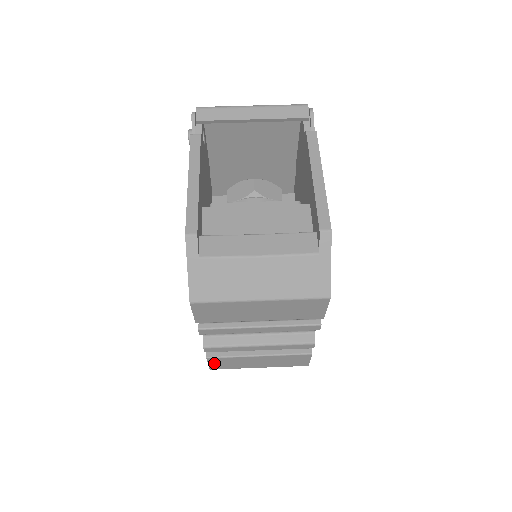
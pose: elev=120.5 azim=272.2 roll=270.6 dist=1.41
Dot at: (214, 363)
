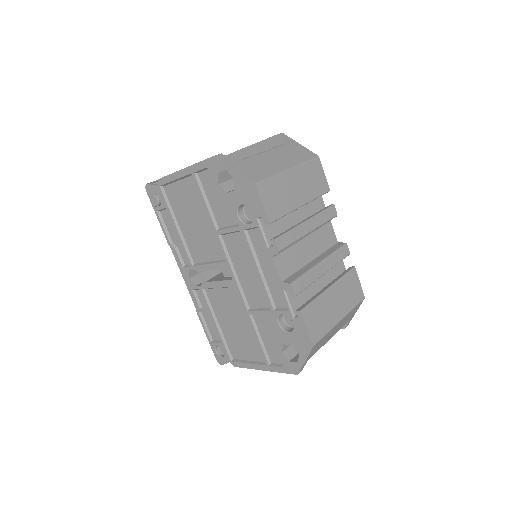
Dot at: (310, 324)
